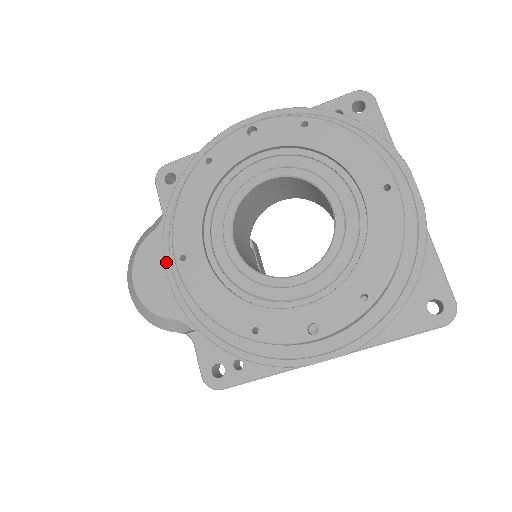
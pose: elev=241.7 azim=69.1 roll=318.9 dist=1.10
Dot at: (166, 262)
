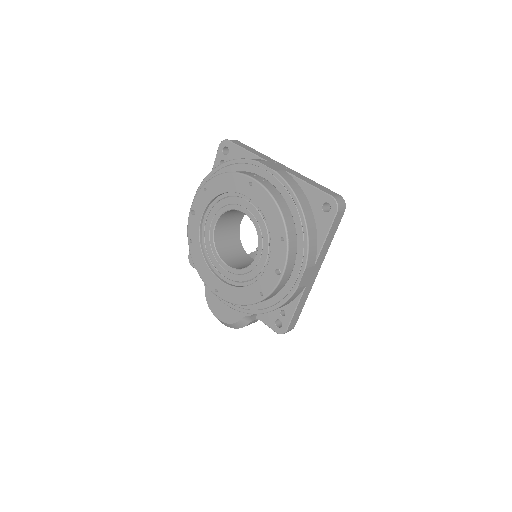
Dot at: (218, 297)
